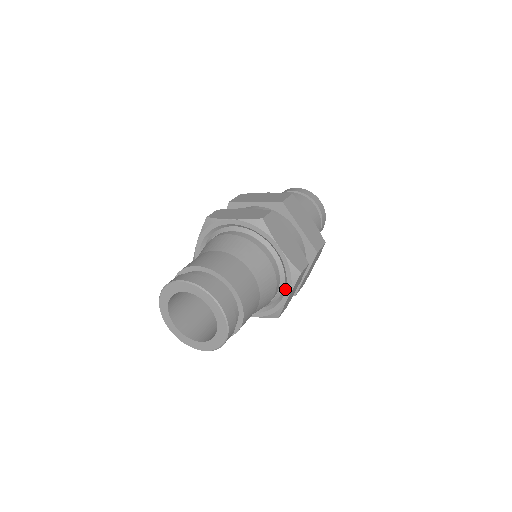
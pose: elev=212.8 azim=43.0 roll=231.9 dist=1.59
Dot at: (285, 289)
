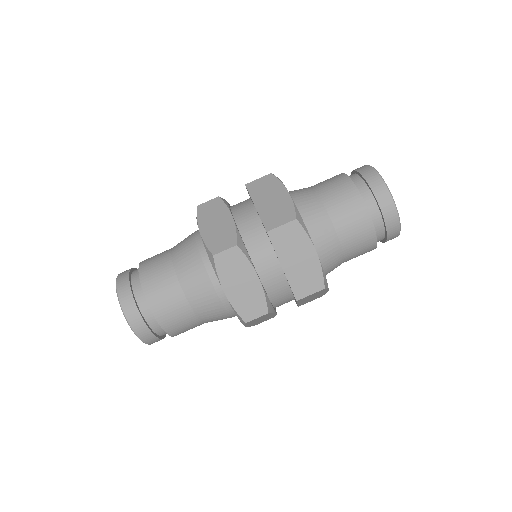
Dot at: occluded
